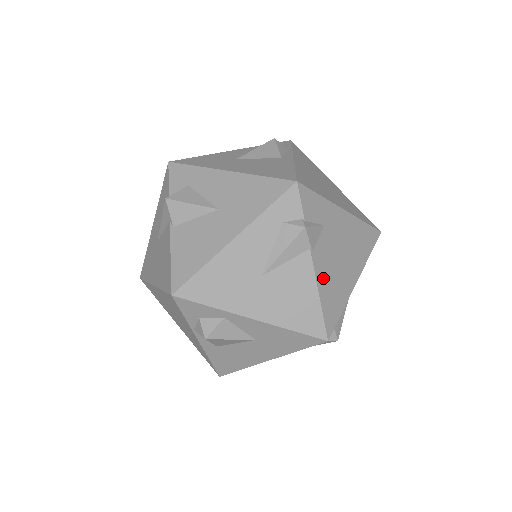
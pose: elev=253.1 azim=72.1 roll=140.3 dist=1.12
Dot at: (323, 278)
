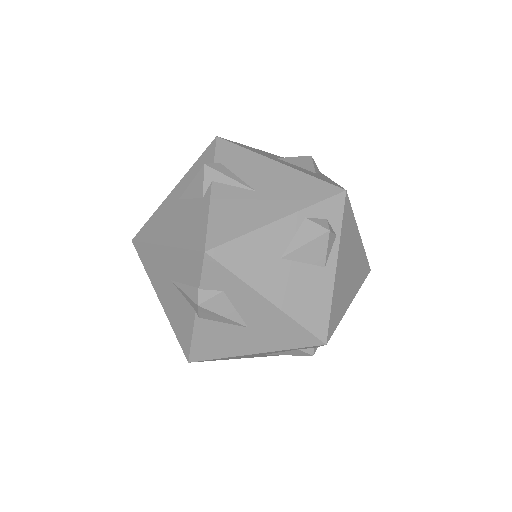
Dot at: occluded
